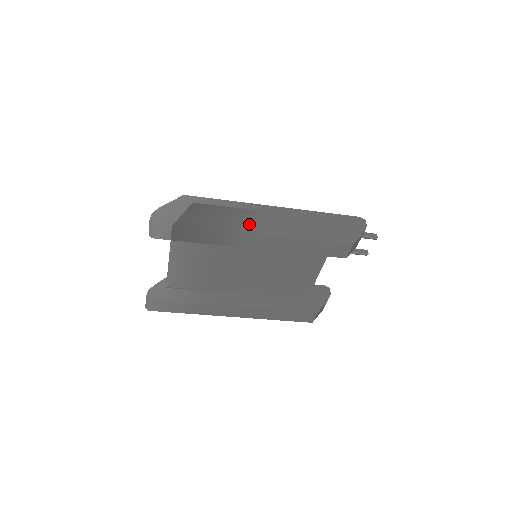
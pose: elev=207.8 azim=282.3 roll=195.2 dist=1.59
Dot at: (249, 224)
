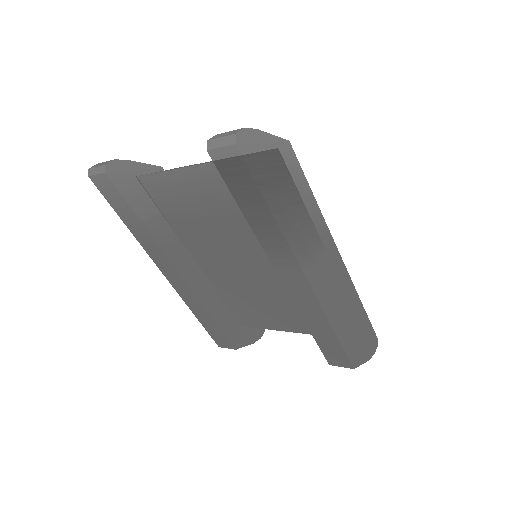
Dot at: (309, 255)
